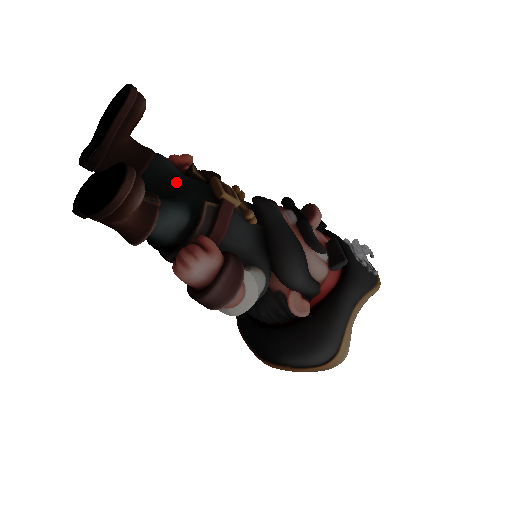
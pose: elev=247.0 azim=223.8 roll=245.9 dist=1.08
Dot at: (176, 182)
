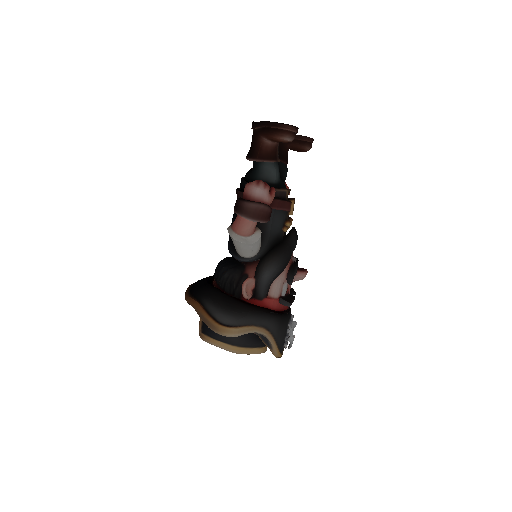
Dot at: (282, 179)
